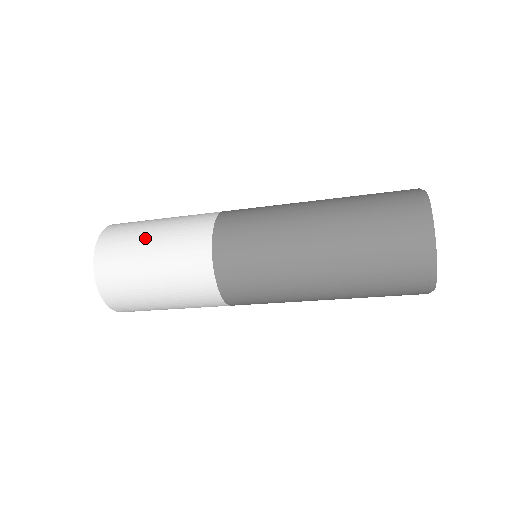
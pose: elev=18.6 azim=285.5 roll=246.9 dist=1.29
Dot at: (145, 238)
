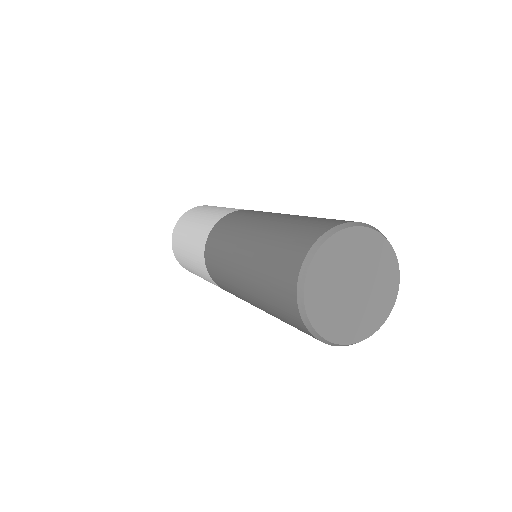
Dot at: (185, 257)
